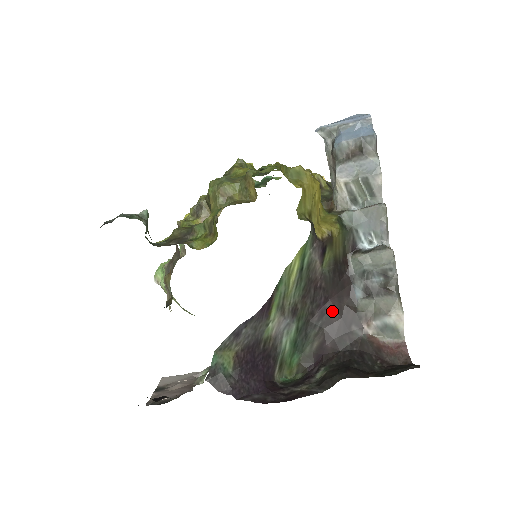
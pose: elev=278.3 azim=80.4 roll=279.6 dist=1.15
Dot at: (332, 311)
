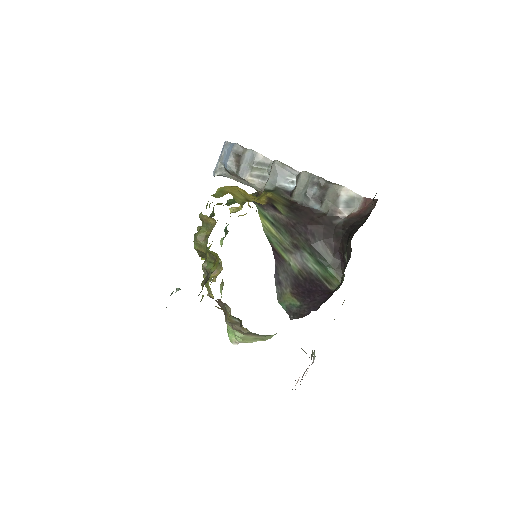
Dot at: (315, 228)
